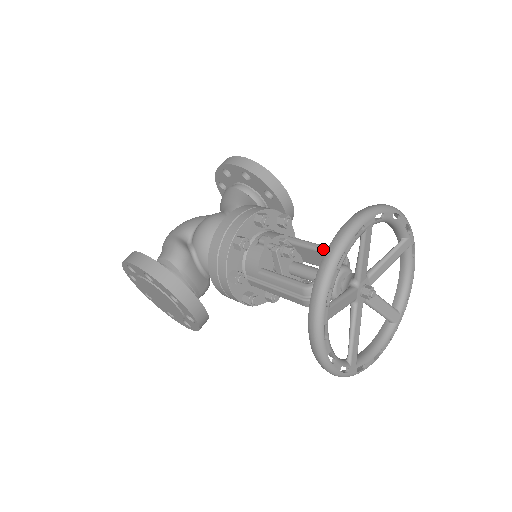
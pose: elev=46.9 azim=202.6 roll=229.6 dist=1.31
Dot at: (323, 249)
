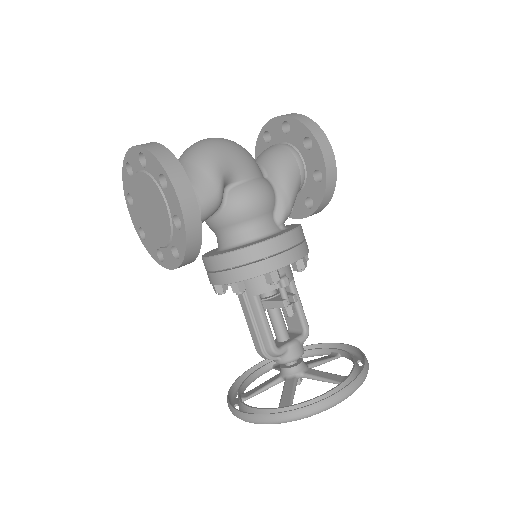
Dot at: (304, 322)
